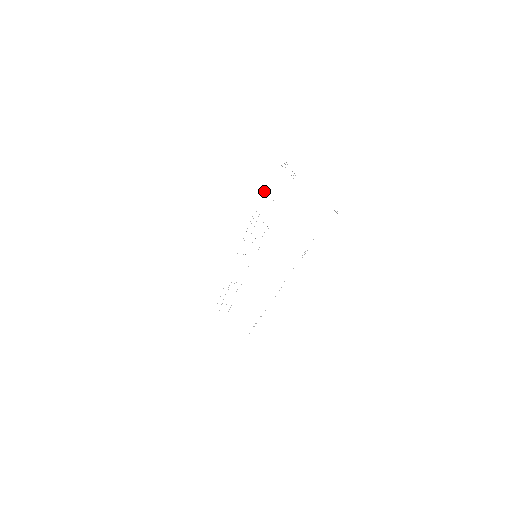
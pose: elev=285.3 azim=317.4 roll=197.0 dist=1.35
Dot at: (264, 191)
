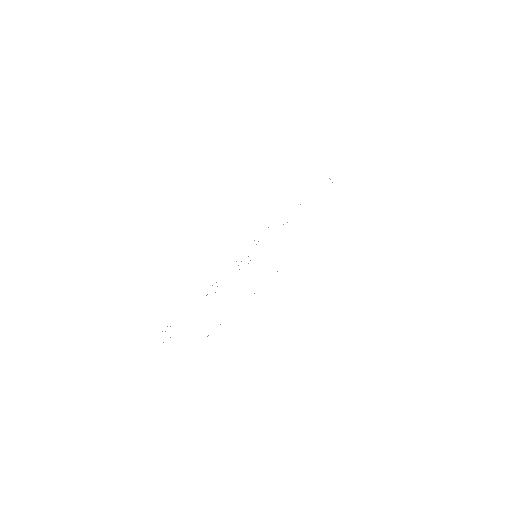
Dot at: occluded
